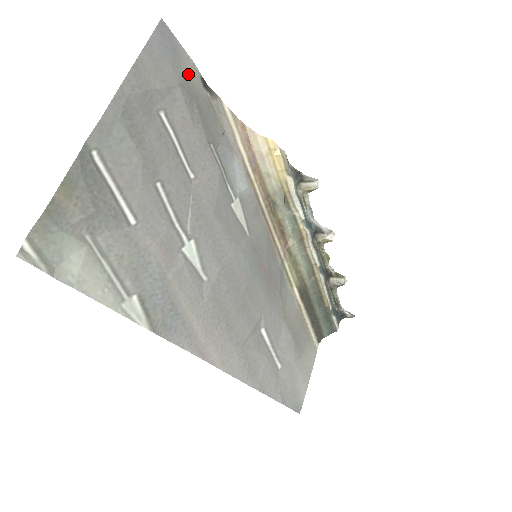
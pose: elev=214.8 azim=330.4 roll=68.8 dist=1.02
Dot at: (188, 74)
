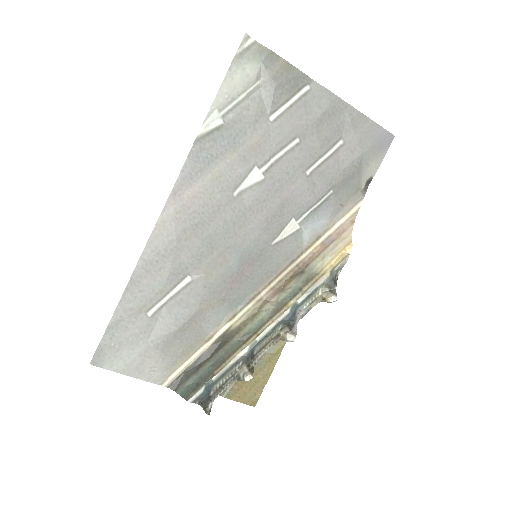
Dot at: (371, 163)
